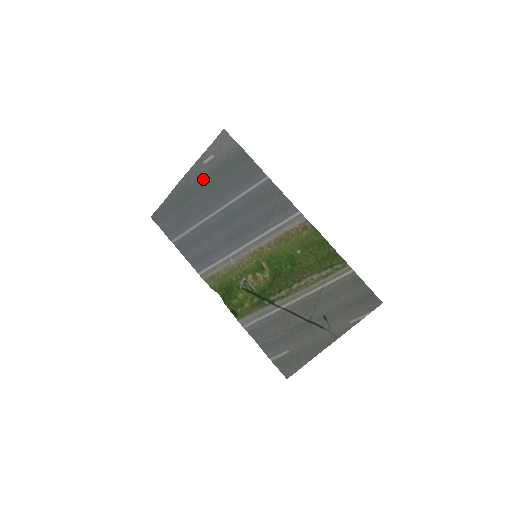
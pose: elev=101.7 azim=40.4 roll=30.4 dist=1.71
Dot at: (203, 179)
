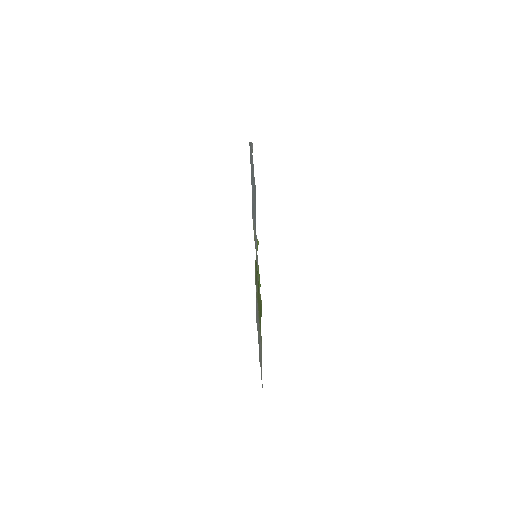
Dot at: occluded
